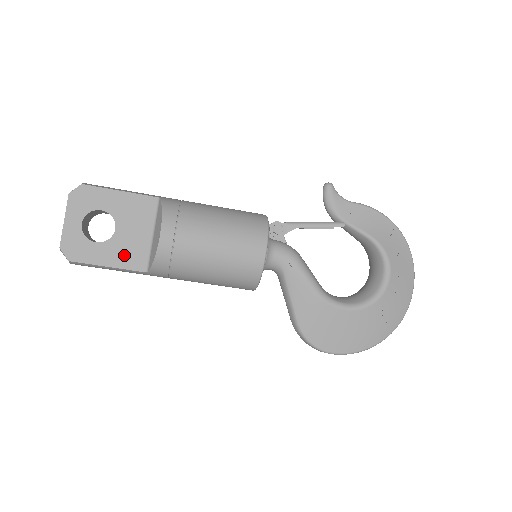
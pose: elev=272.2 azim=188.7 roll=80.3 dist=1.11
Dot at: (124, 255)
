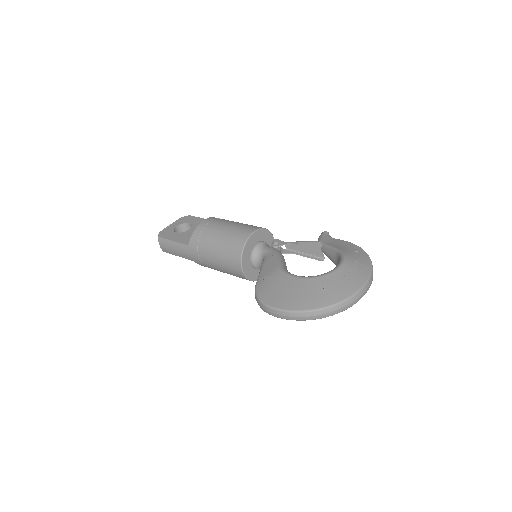
Dot at: (184, 238)
